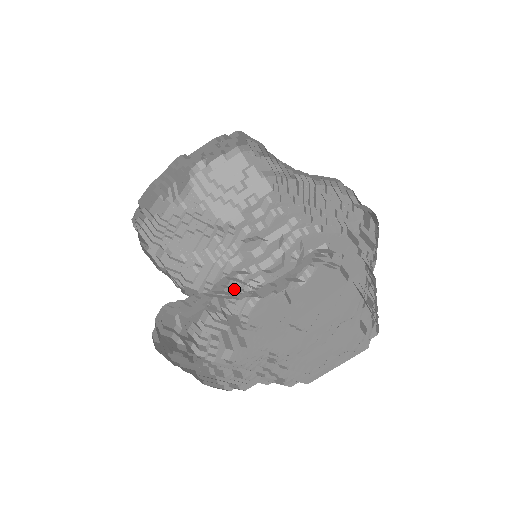
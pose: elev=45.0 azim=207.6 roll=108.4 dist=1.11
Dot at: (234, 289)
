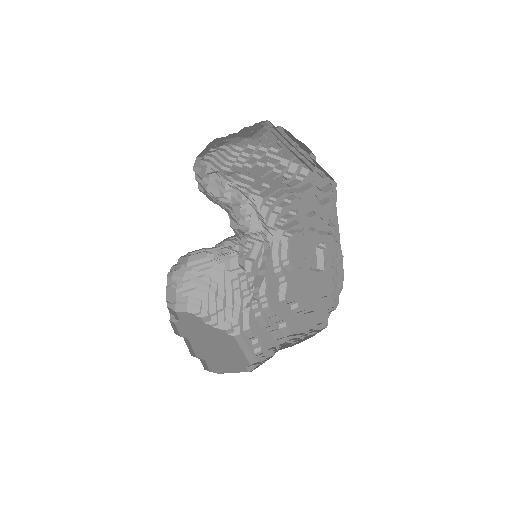
Dot at: (286, 216)
